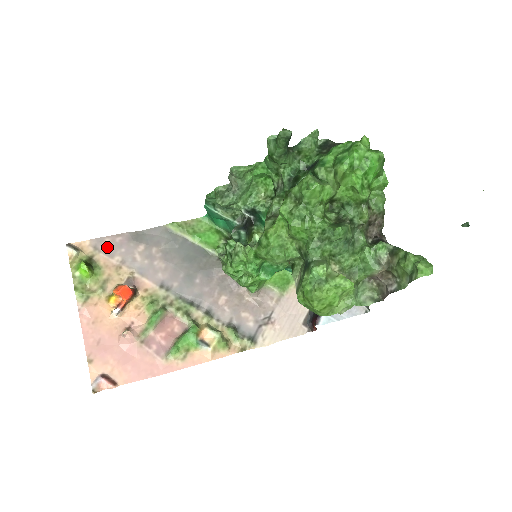
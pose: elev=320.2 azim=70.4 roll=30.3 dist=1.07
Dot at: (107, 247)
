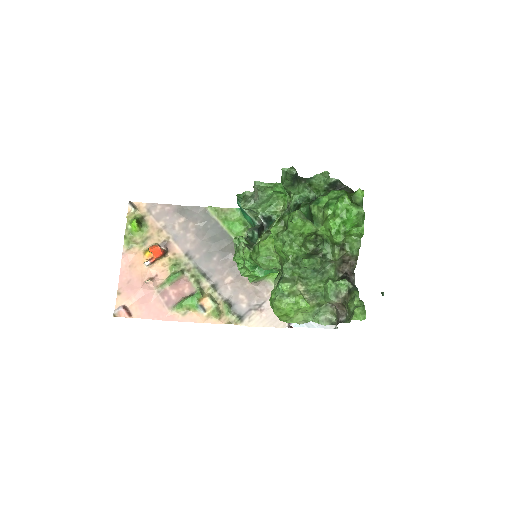
Dot at: (157, 212)
